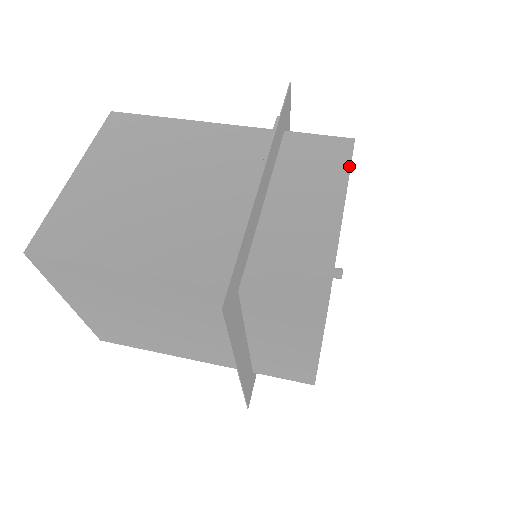
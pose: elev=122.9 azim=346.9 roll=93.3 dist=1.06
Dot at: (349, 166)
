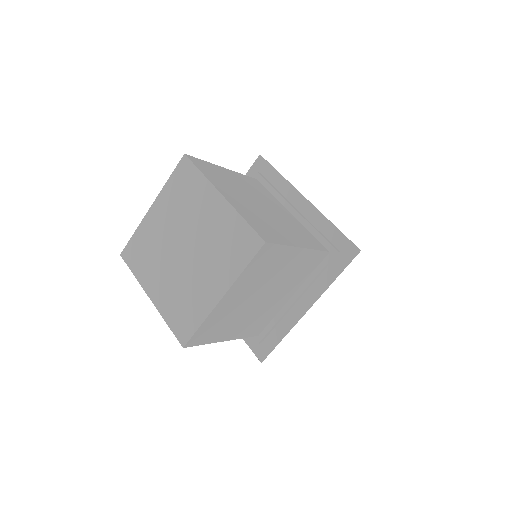
Dot at: occluded
